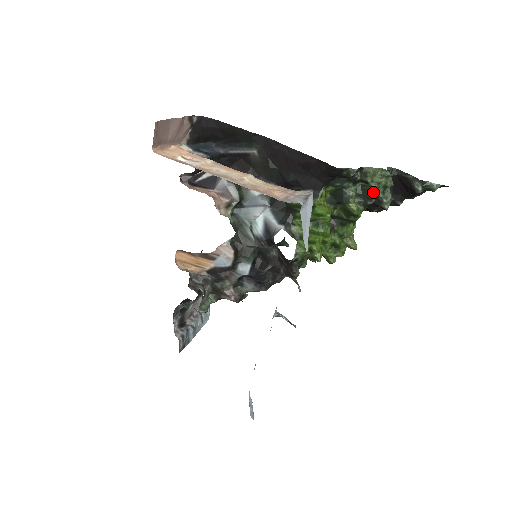
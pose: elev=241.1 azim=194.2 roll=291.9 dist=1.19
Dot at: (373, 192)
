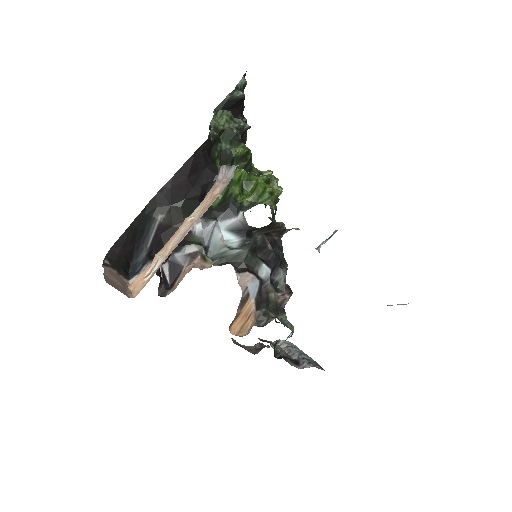
Dot at: (232, 129)
